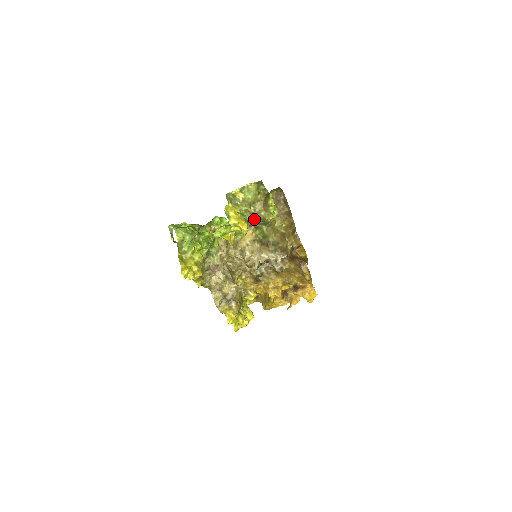
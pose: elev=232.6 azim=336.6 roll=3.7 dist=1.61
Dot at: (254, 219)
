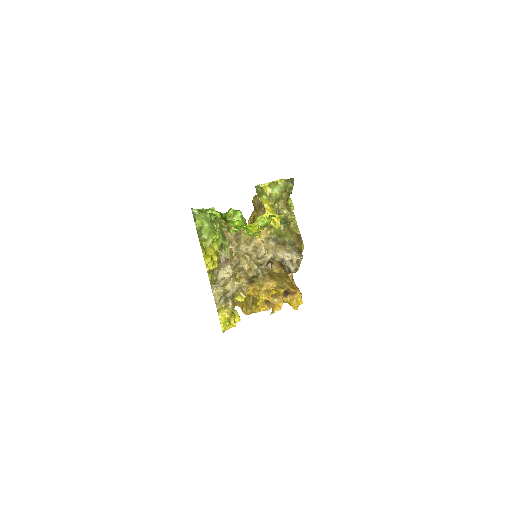
Dot at: occluded
